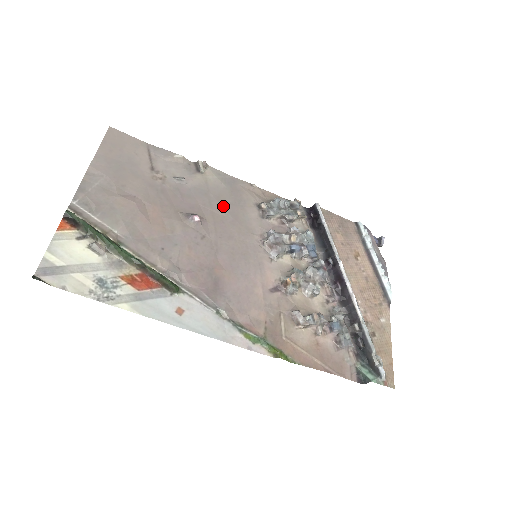
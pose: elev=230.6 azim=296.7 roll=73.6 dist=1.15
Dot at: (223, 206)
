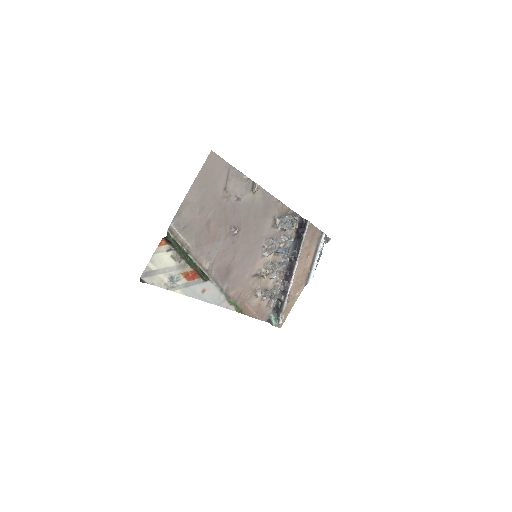
Dot at: (255, 219)
